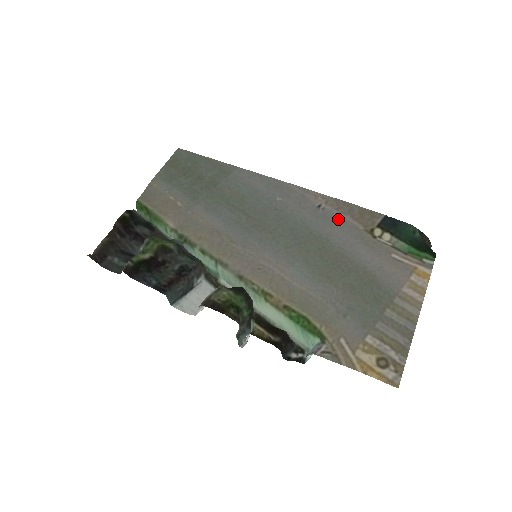
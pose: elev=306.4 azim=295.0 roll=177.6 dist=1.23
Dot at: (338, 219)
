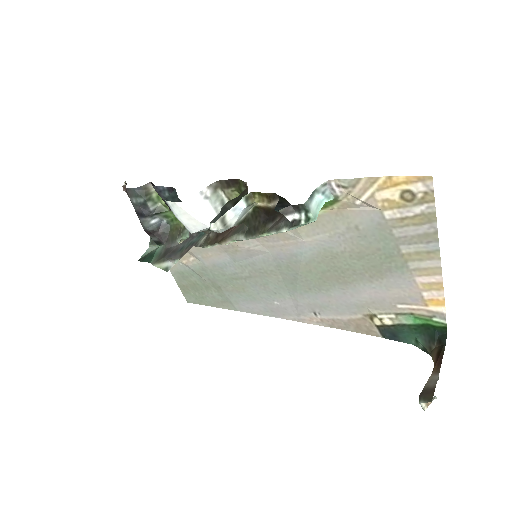
Dot at: (335, 312)
